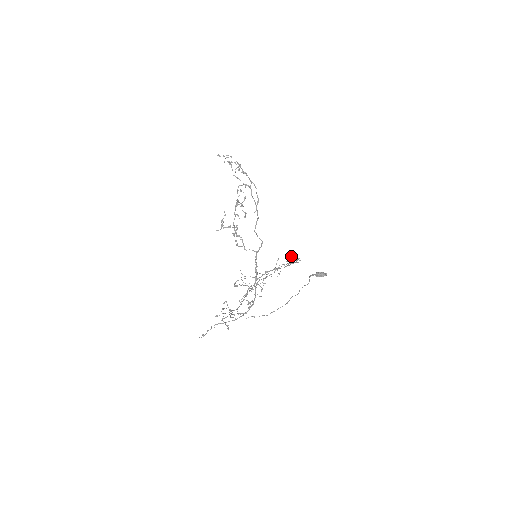
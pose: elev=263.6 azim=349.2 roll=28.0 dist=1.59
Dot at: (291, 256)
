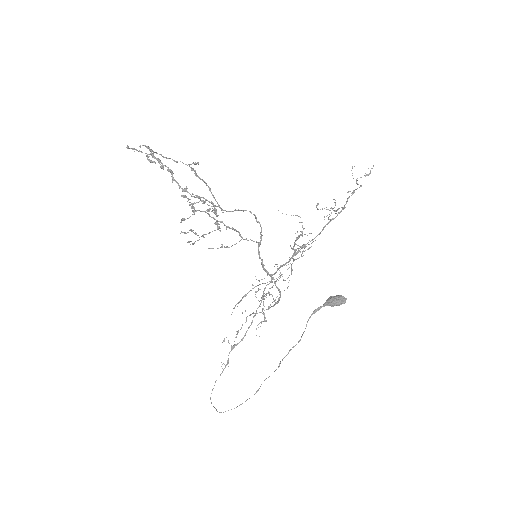
Dot at: occluded
